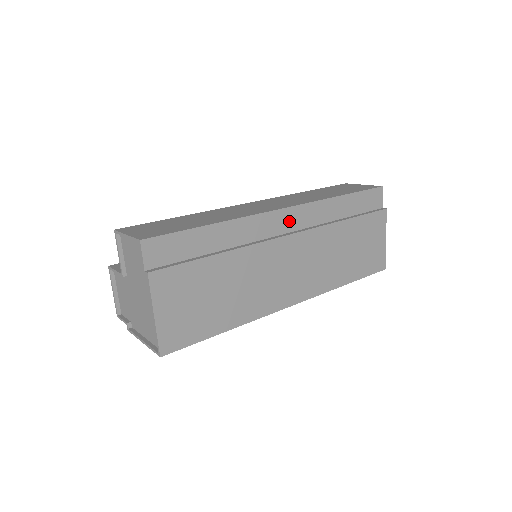
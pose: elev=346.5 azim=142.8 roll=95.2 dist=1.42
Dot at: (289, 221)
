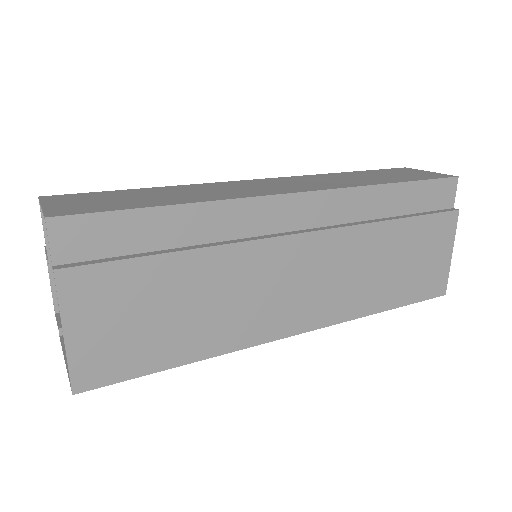
Dot at: (304, 213)
